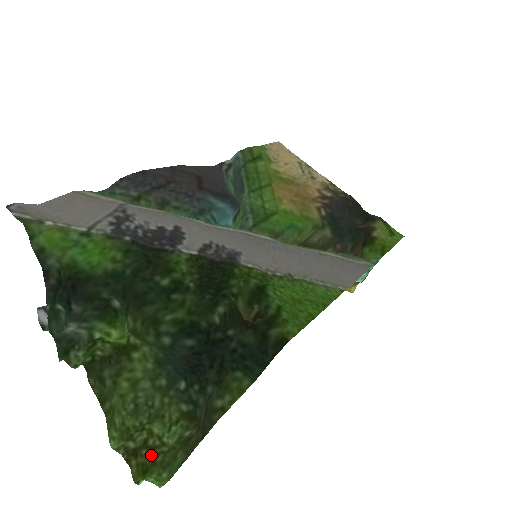
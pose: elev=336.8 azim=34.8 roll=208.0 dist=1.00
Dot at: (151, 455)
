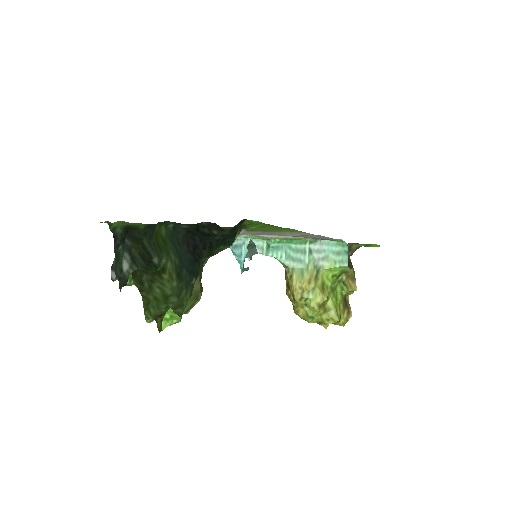
Dot at: occluded
